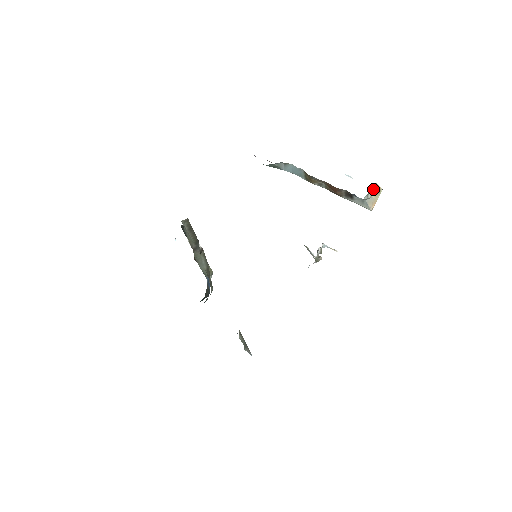
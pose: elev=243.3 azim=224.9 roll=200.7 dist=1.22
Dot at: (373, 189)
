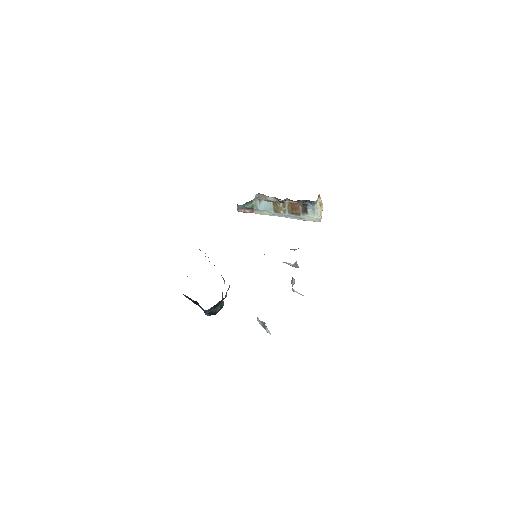
Dot at: (318, 199)
